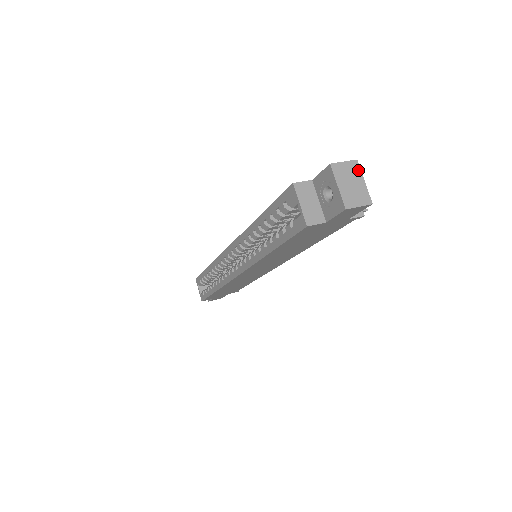
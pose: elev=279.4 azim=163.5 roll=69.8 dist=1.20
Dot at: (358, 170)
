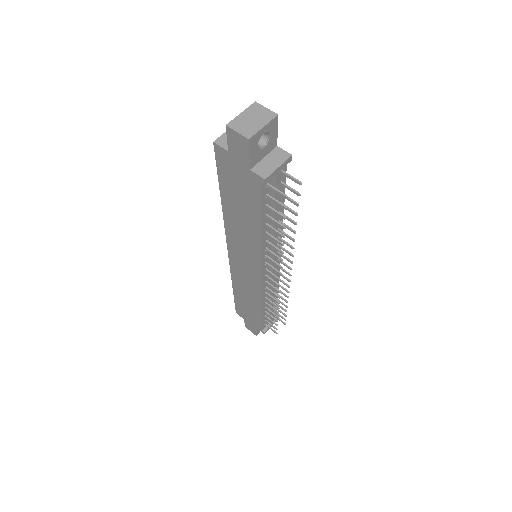
Dot at: (269, 119)
